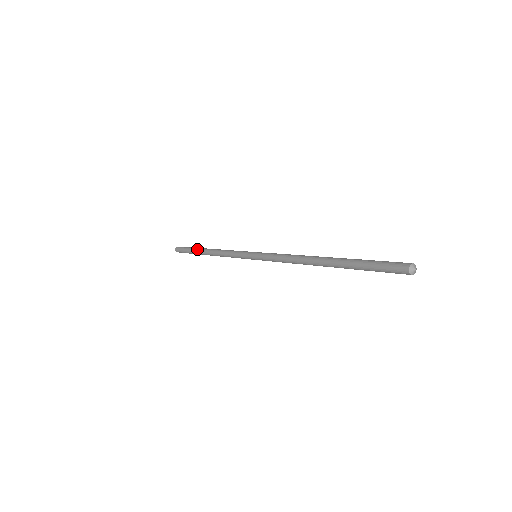
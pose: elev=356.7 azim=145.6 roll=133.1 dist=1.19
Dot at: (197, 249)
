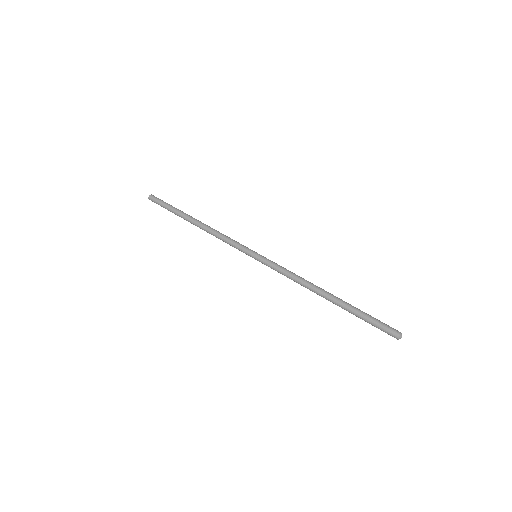
Dot at: (183, 213)
